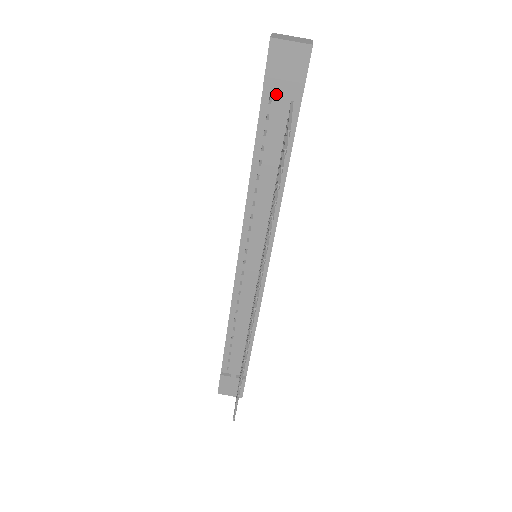
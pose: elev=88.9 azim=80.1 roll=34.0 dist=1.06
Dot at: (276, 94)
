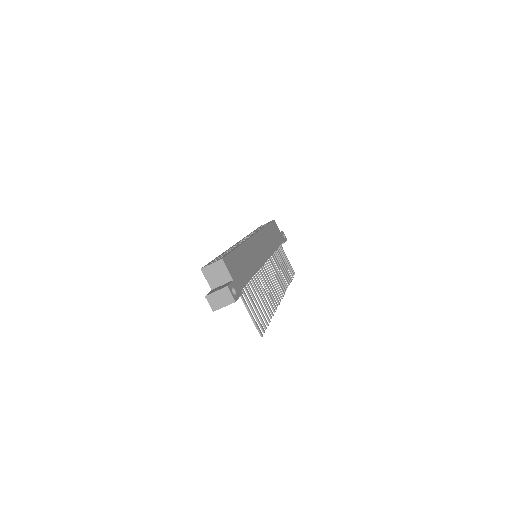
Dot at: occluded
